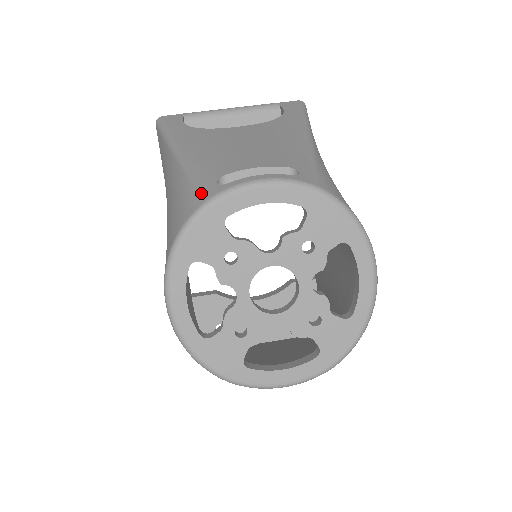
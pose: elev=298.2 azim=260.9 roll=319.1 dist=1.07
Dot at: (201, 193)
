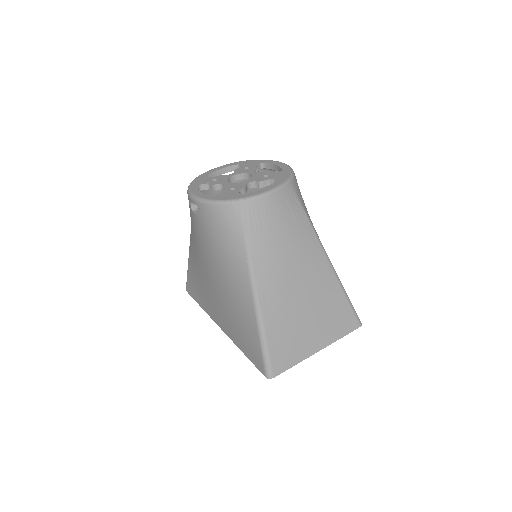
Dot at: occluded
